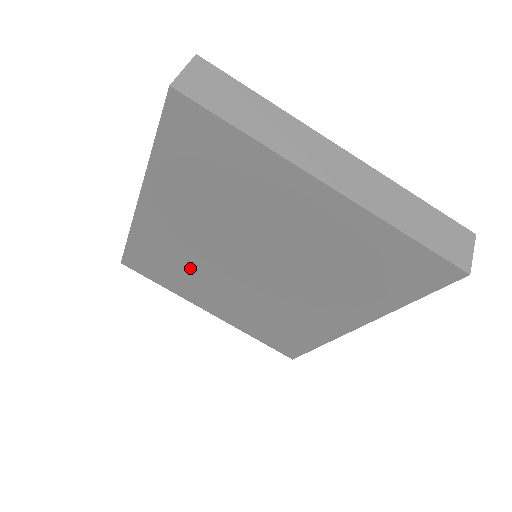
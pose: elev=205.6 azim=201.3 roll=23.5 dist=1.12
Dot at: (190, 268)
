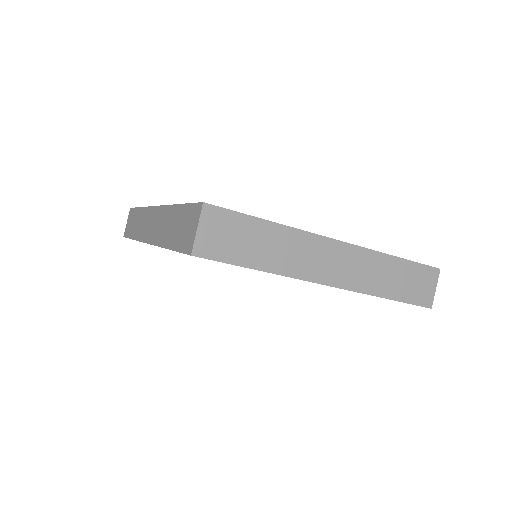
Dot at: occluded
